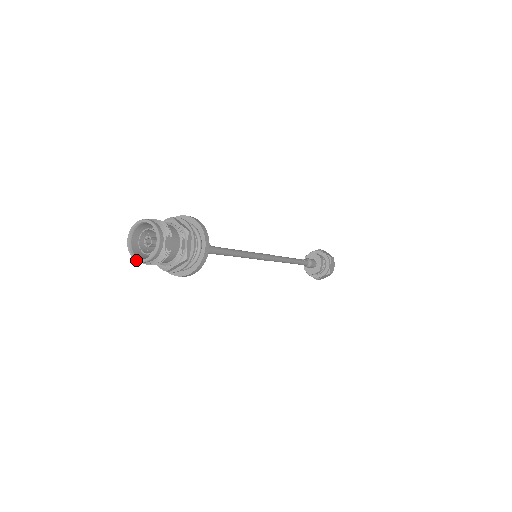
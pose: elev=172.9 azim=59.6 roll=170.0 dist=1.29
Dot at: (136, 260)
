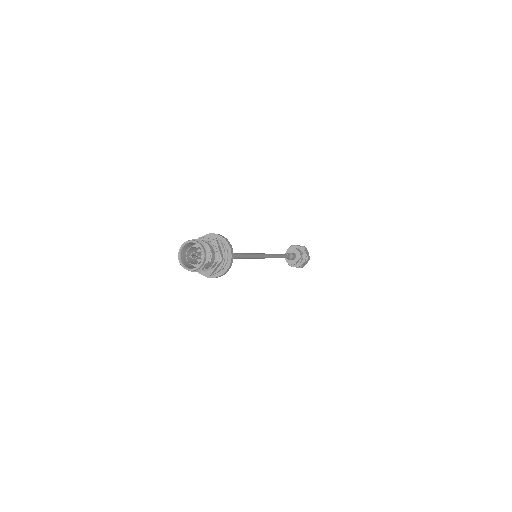
Dot at: (180, 263)
